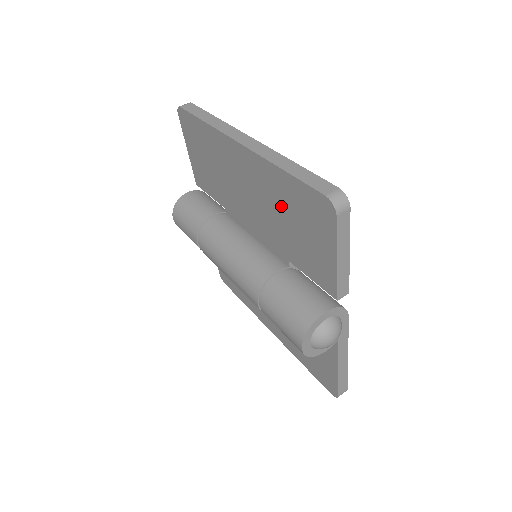
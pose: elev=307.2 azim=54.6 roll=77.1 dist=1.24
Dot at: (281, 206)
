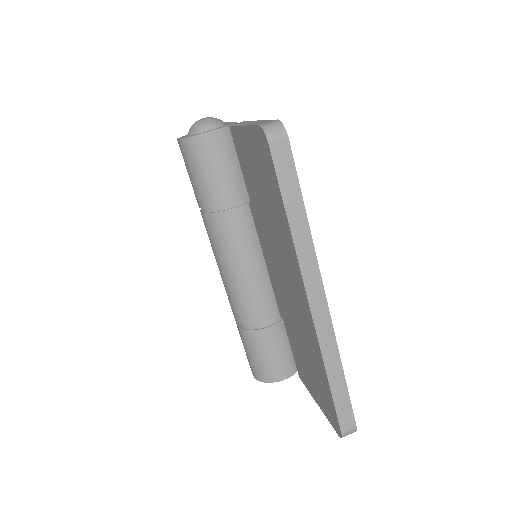
Dot at: (306, 348)
